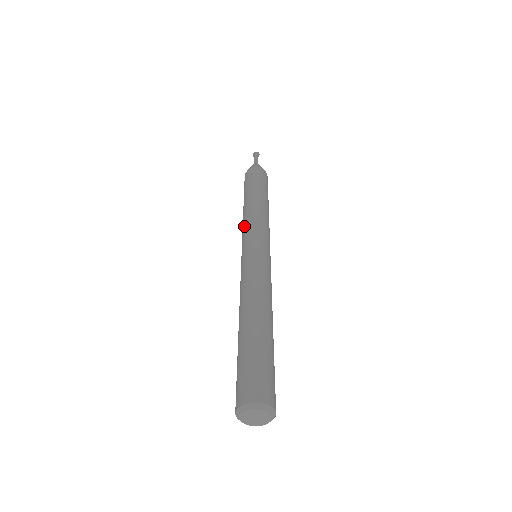
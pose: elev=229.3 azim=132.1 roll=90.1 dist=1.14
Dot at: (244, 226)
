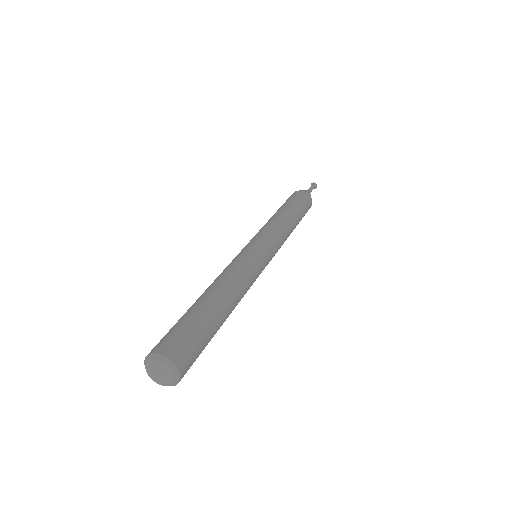
Dot at: (260, 229)
